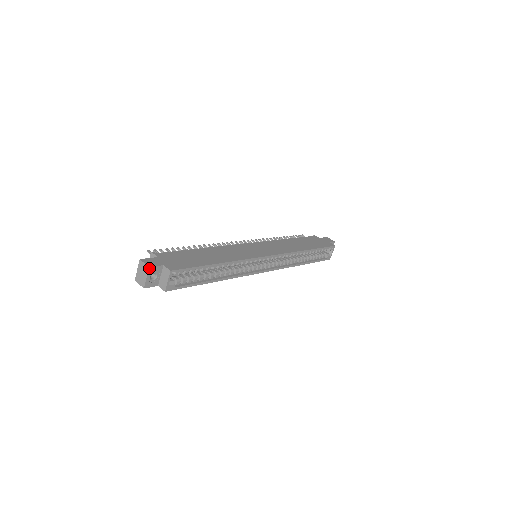
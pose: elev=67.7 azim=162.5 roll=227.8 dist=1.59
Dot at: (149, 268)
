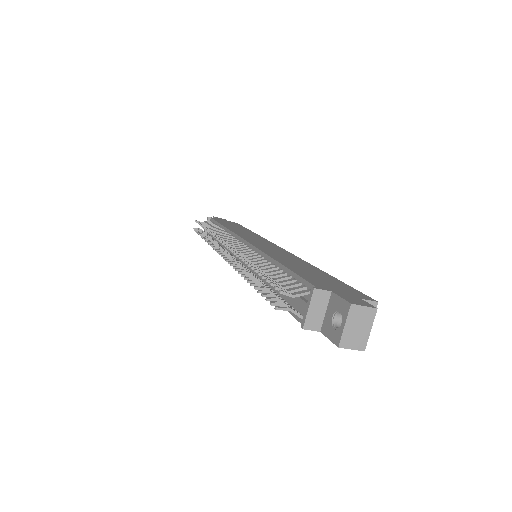
Dot at: (375, 311)
